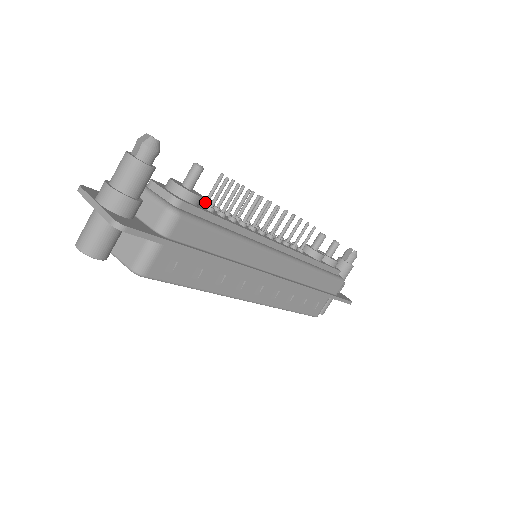
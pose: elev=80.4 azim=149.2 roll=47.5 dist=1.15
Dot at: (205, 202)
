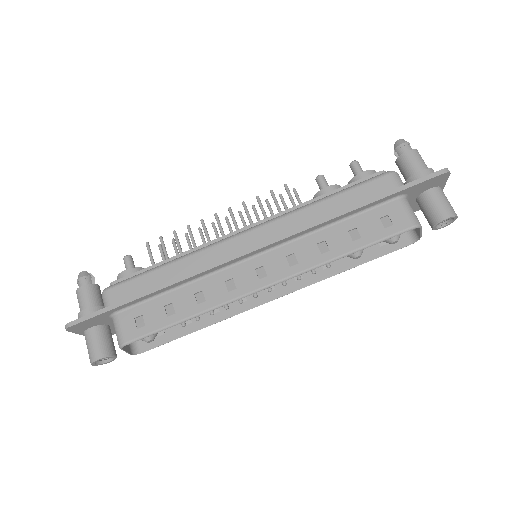
Dot at: occluded
